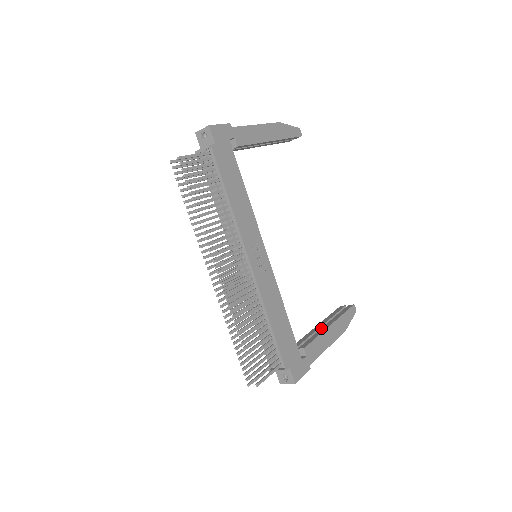
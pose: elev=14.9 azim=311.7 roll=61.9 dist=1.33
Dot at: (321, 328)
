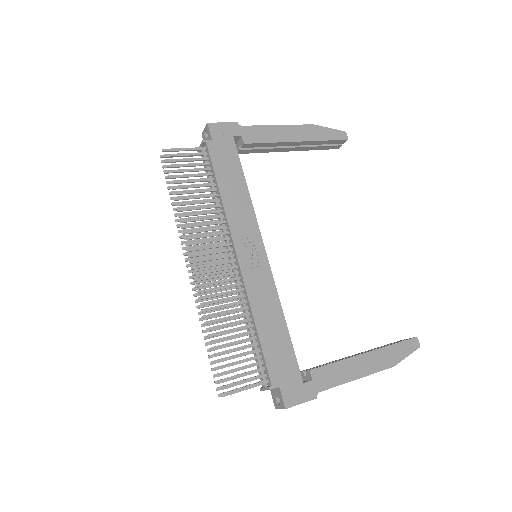
Dot at: occluded
